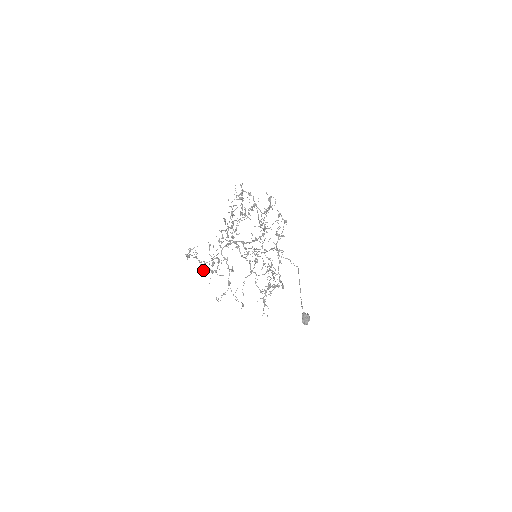
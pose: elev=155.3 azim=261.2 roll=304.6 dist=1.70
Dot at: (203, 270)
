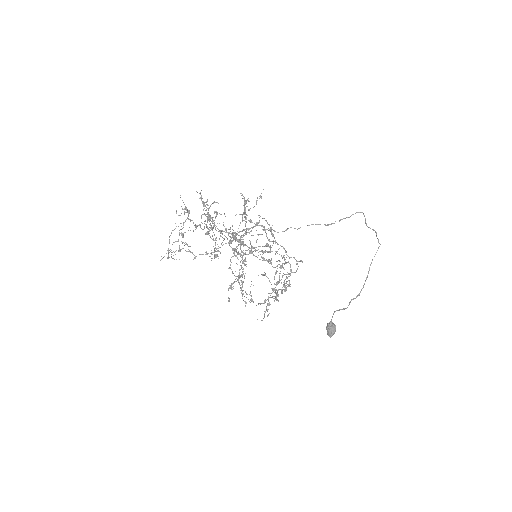
Dot at: occluded
